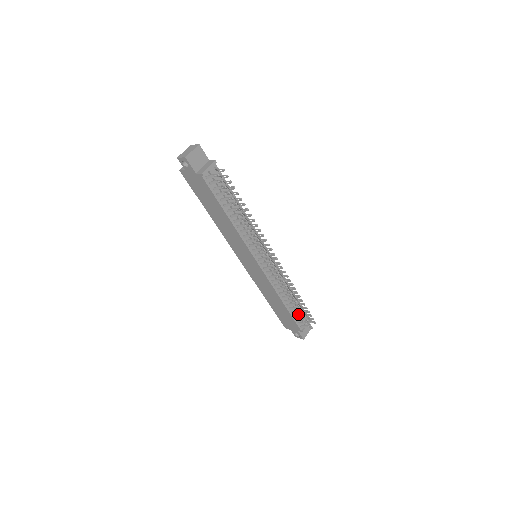
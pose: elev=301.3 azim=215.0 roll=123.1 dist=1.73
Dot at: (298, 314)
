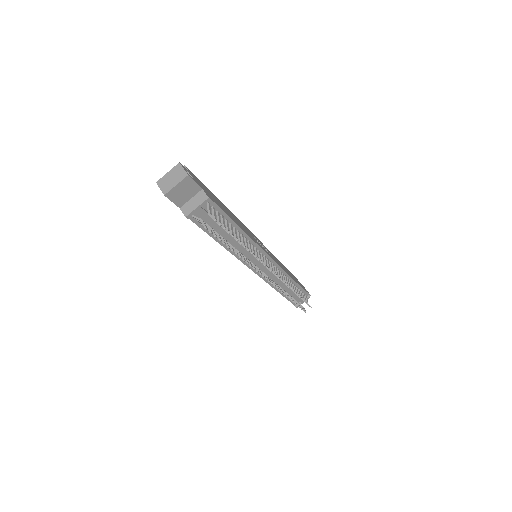
Dot at: occluded
